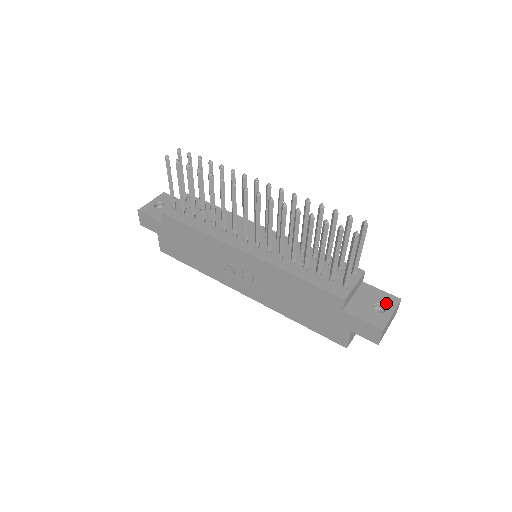
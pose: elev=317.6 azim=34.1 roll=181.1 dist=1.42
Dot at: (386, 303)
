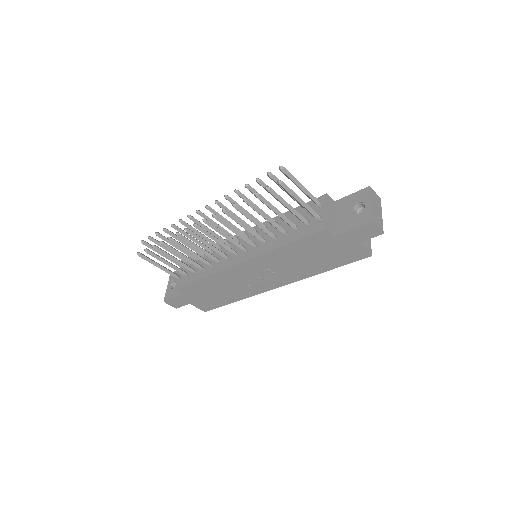
Dot at: (361, 200)
